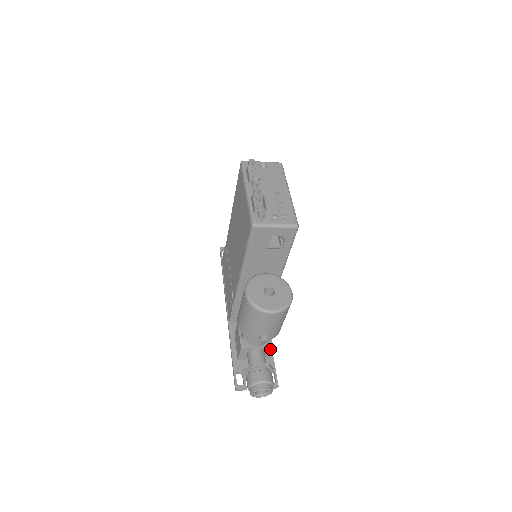
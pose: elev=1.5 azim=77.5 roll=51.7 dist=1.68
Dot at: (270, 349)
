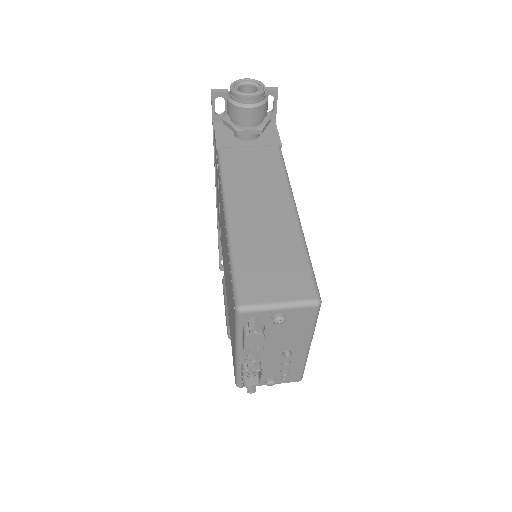
Dot at: occluded
